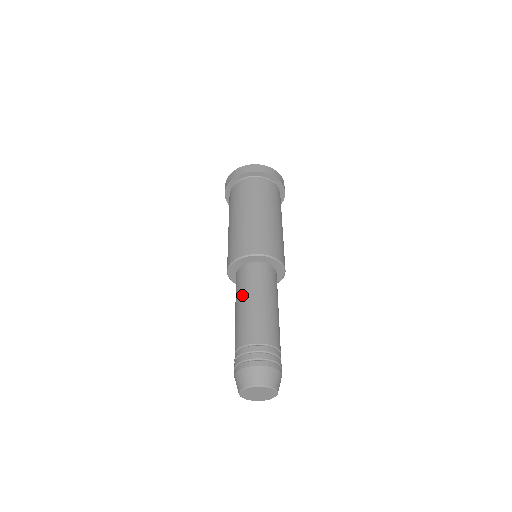
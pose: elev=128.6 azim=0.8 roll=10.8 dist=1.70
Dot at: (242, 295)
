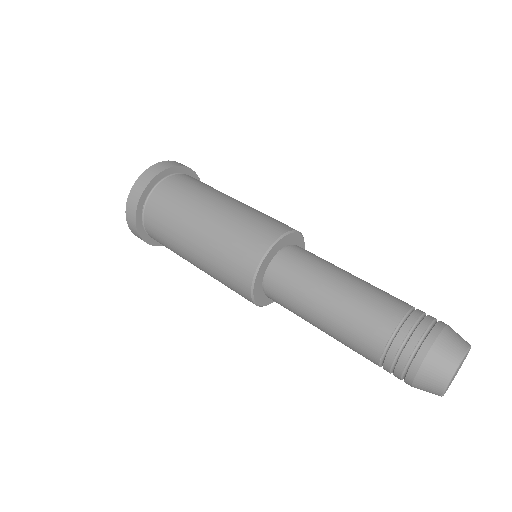
Dot at: (314, 290)
